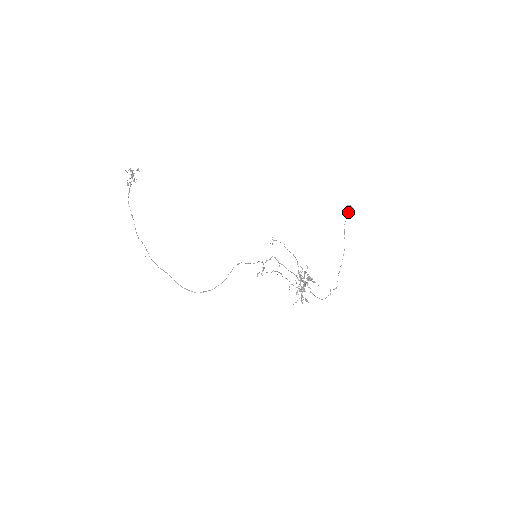
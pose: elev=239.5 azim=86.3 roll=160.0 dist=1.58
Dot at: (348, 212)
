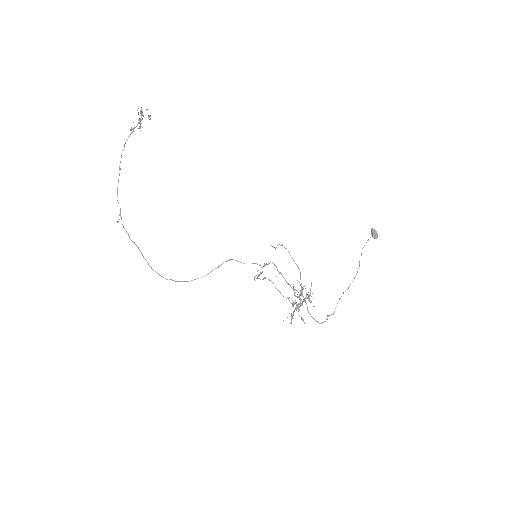
Dot at: occluded
